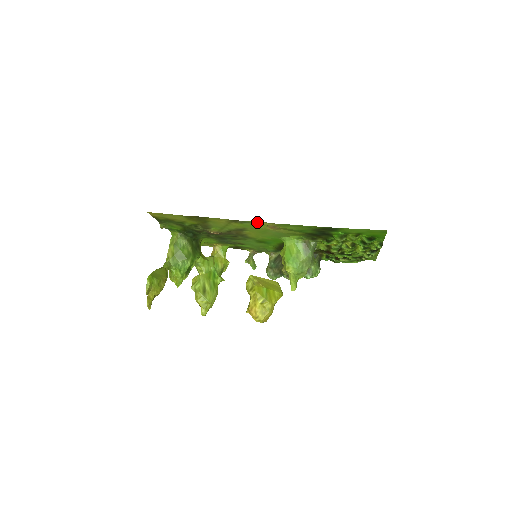
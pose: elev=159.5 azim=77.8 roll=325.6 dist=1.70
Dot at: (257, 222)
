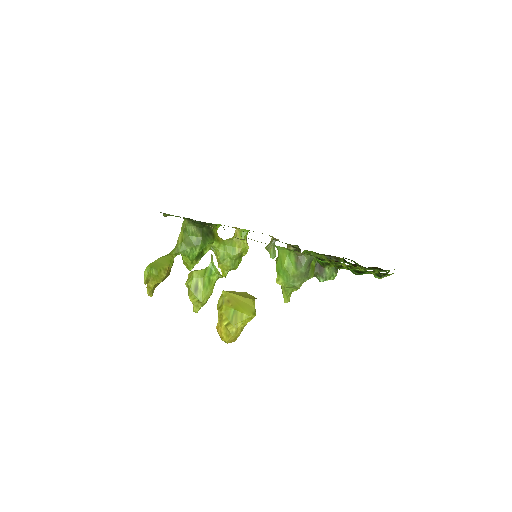
Dot at: occluded
